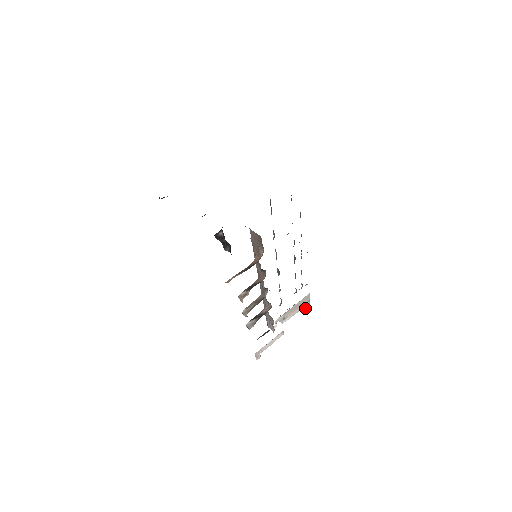
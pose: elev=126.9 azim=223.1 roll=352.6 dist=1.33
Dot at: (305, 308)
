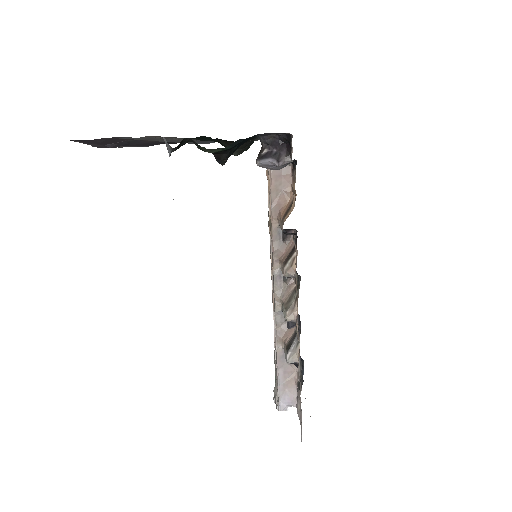
Dot at: occluded
